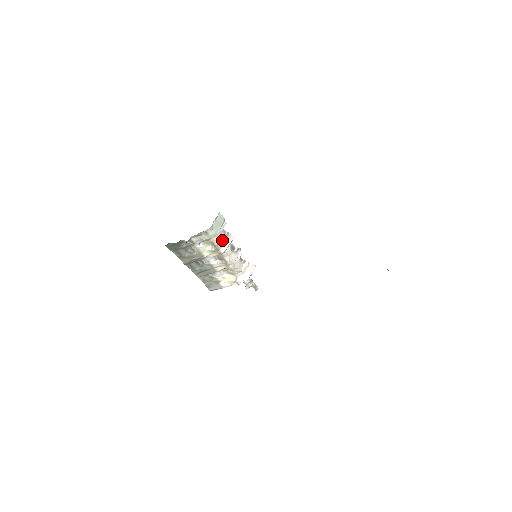
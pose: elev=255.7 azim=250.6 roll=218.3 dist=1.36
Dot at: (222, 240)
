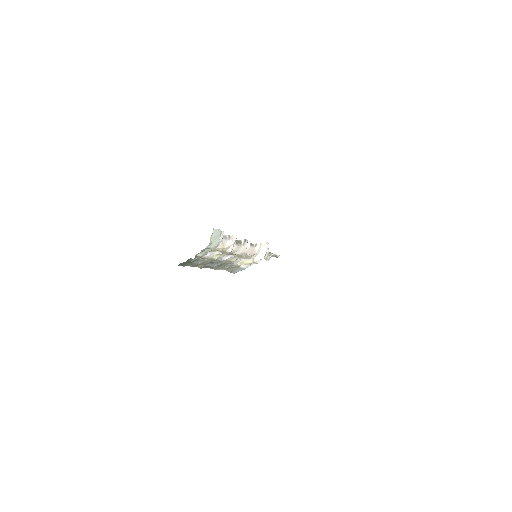
Dot at: (225, 244)
